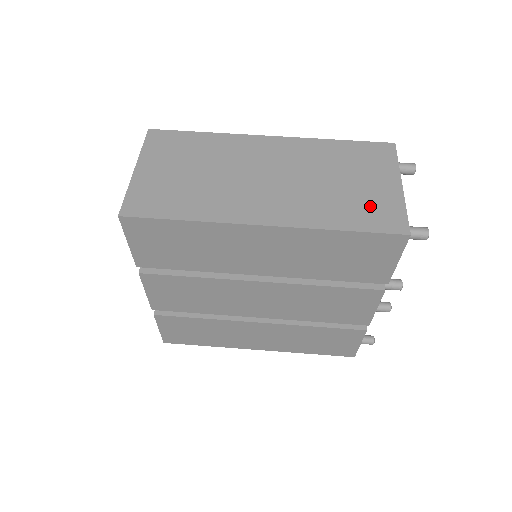
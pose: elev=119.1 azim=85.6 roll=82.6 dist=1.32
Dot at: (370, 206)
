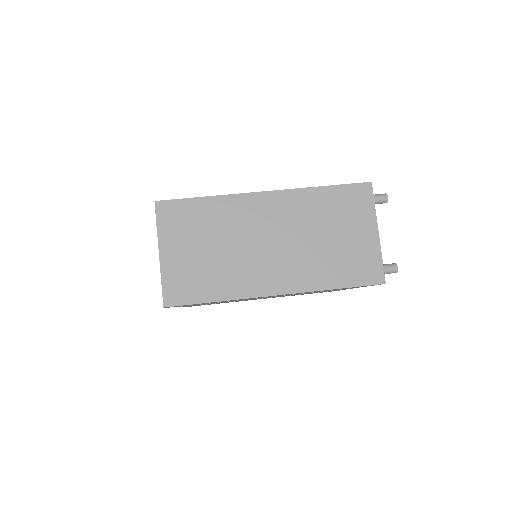
Dot at: (355, 260)
